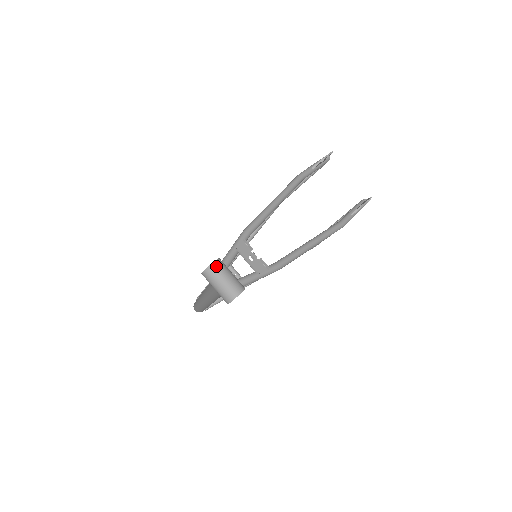
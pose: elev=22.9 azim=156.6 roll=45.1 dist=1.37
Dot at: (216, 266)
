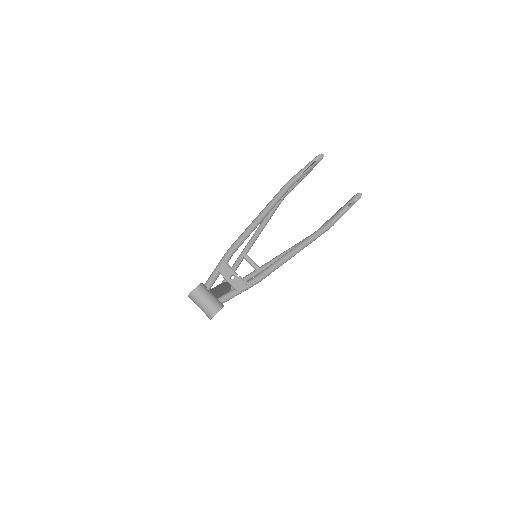
Dot at: (197, 291)
